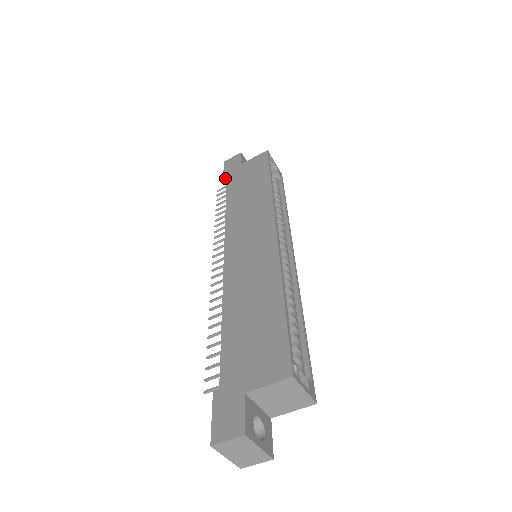
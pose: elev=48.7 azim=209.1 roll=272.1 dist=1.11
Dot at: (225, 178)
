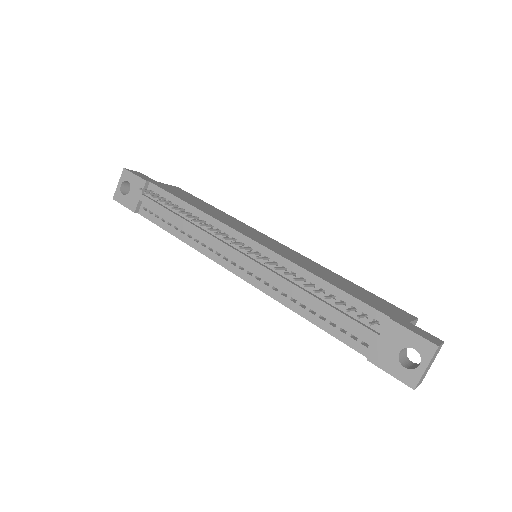
Dot at: (147, 182)
